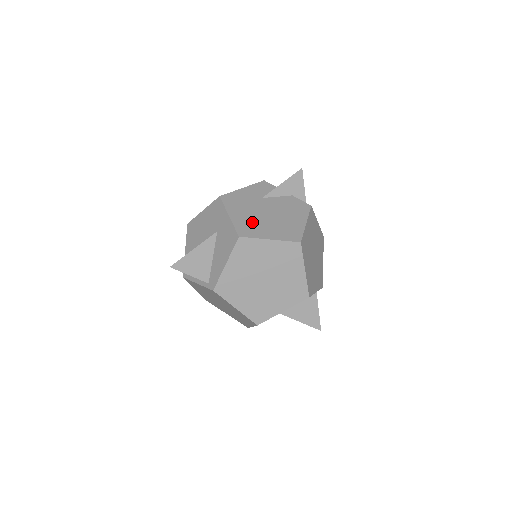
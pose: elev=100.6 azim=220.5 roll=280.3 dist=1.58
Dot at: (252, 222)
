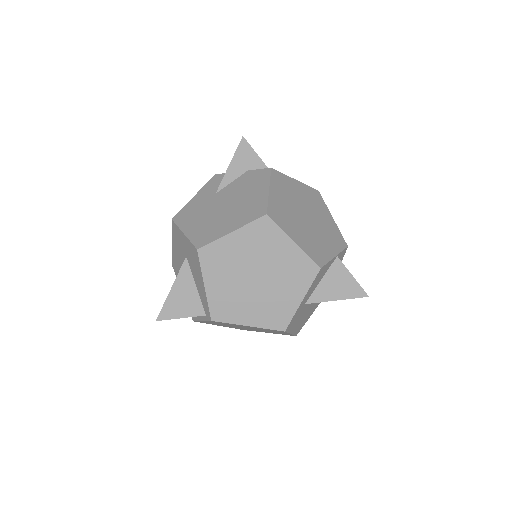
Dot at: (209, 225)
